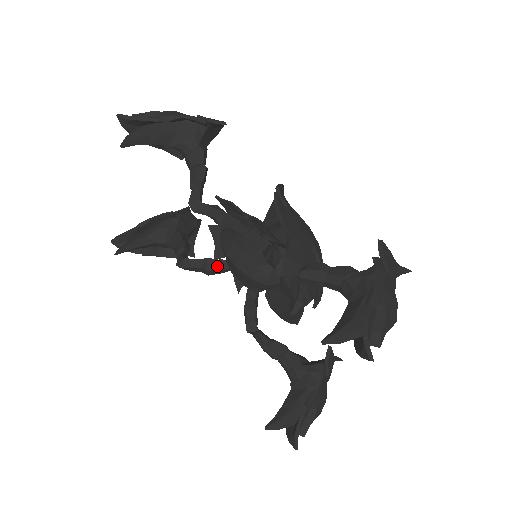
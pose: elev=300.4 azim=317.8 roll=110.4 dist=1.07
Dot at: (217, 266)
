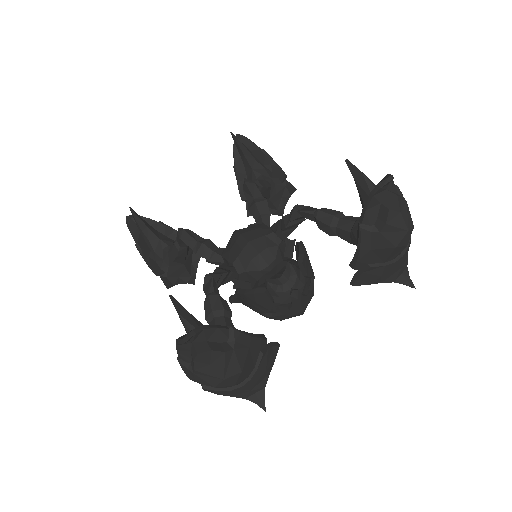
Dot at: (213, 248)
